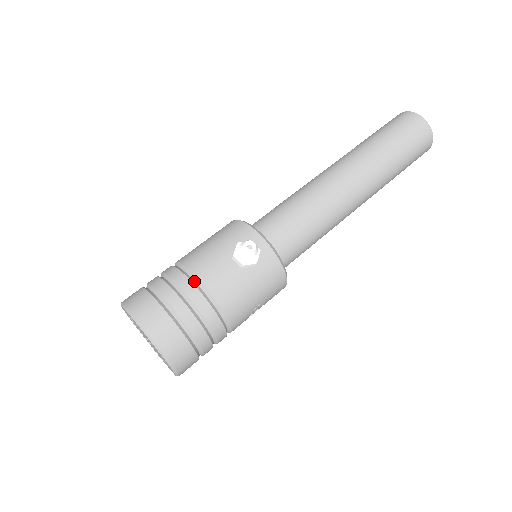
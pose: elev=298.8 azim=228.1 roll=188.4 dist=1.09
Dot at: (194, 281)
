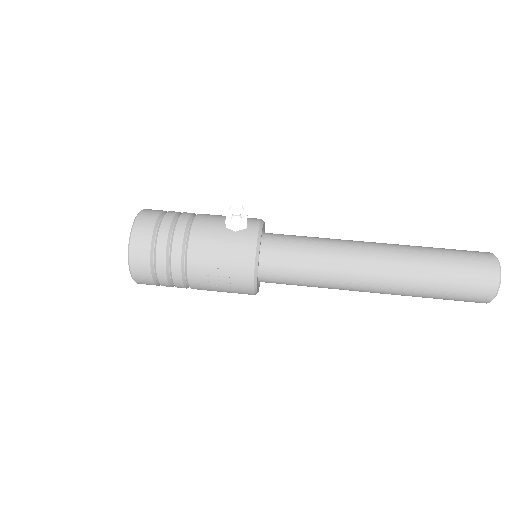
Dot at: (193, 217)
